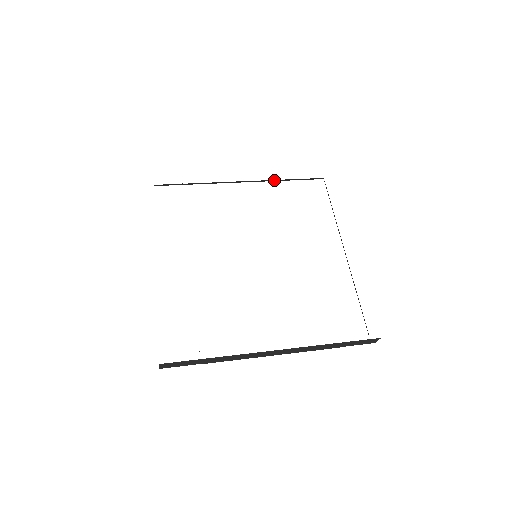
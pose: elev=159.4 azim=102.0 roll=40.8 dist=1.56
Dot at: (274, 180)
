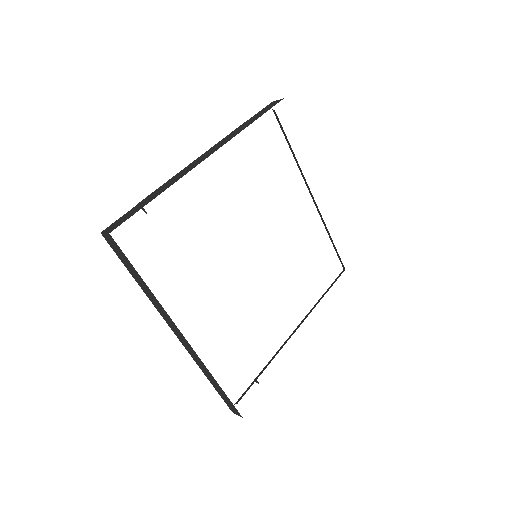
Dot at: occluded
